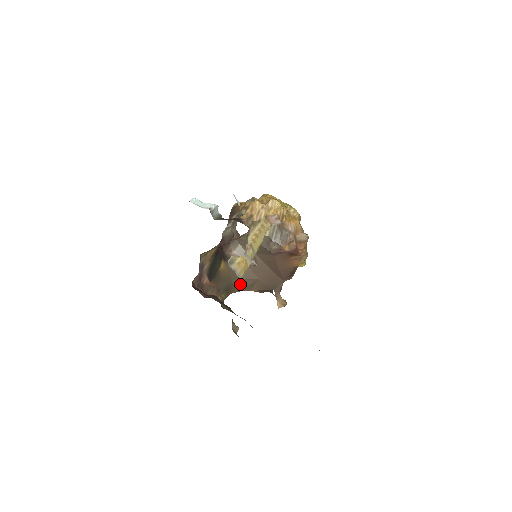
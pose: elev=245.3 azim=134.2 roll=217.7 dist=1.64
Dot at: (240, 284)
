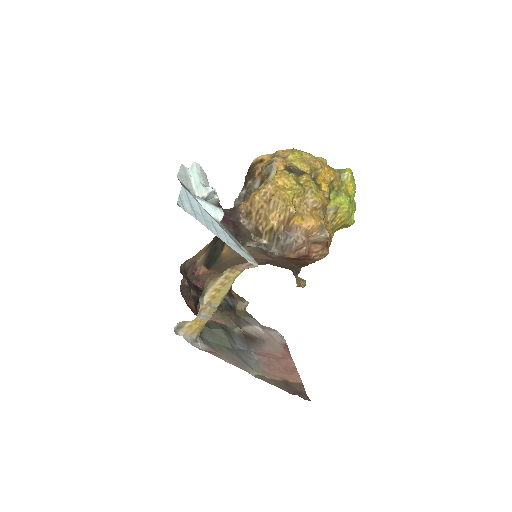
Dot at: occluded
